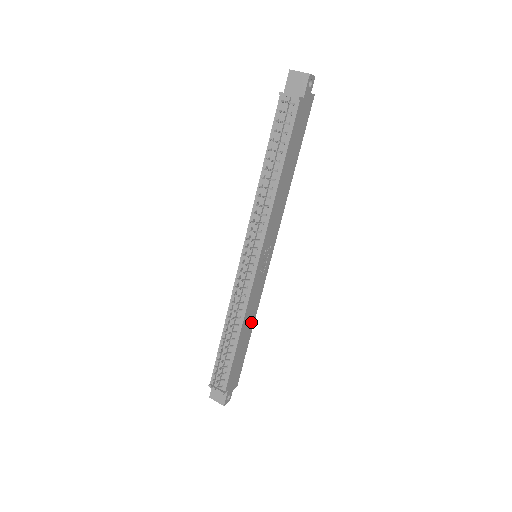
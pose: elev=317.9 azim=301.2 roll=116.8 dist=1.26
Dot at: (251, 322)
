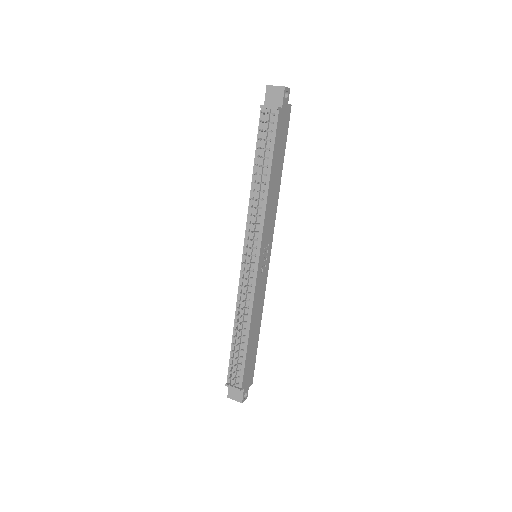
Dot at: (258, 319)
